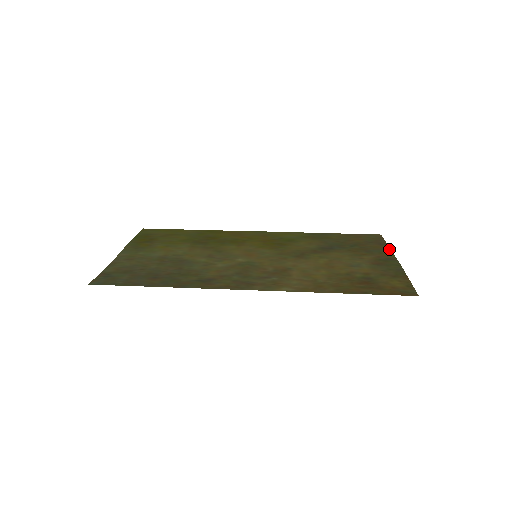
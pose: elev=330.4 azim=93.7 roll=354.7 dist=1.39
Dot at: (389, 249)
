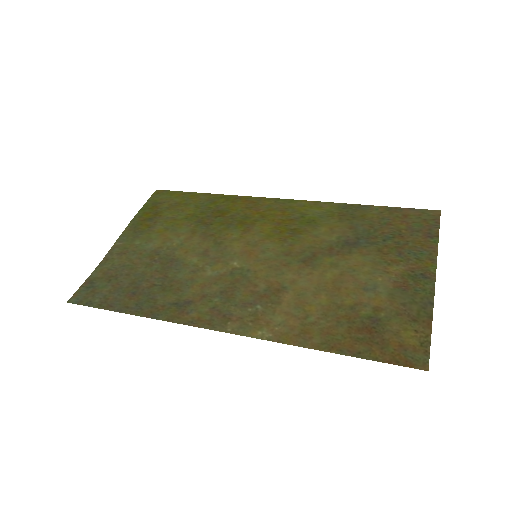
Dot at: (435, 250)
